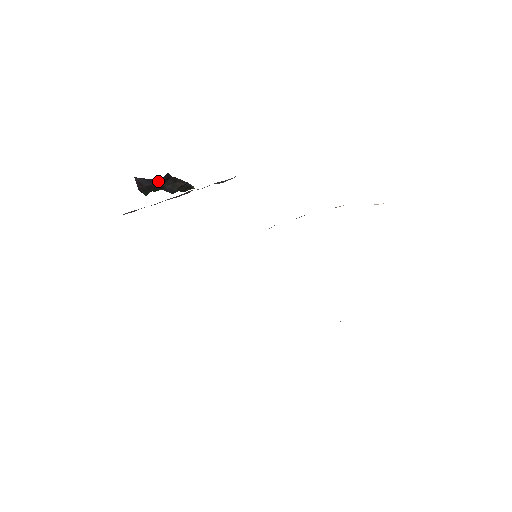
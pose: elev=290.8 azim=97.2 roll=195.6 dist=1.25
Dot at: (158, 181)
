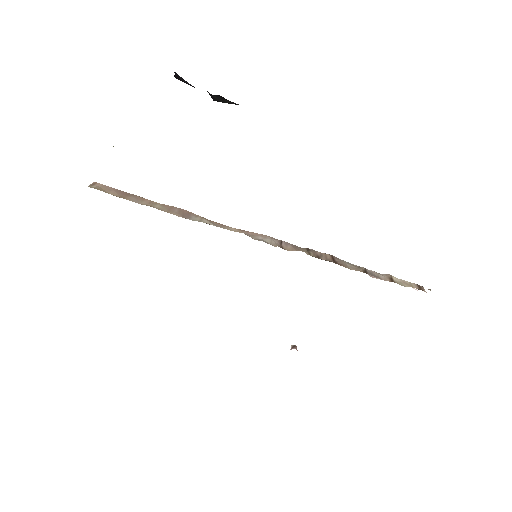
Dot at: occluded
